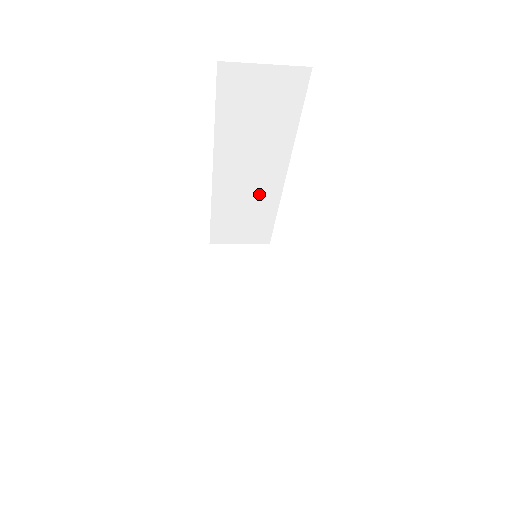
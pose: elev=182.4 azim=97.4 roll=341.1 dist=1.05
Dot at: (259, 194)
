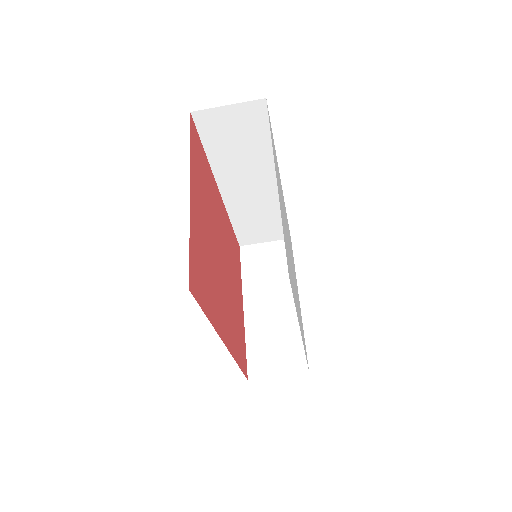
Dot at: (264, 200)
